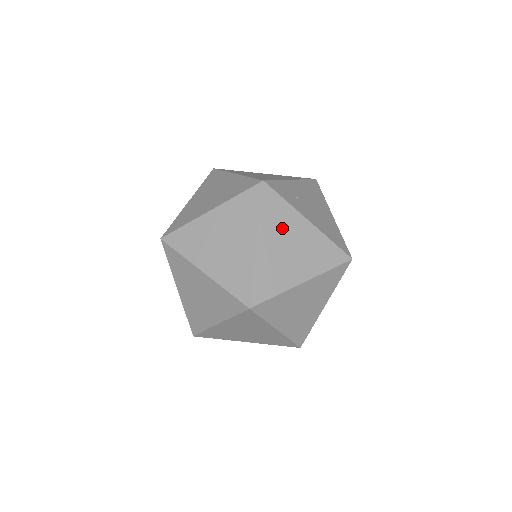
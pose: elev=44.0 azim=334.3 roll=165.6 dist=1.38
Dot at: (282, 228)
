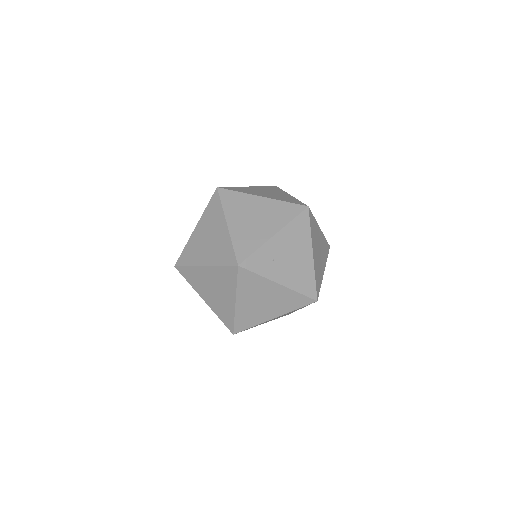
Dot at: (256, 291)
